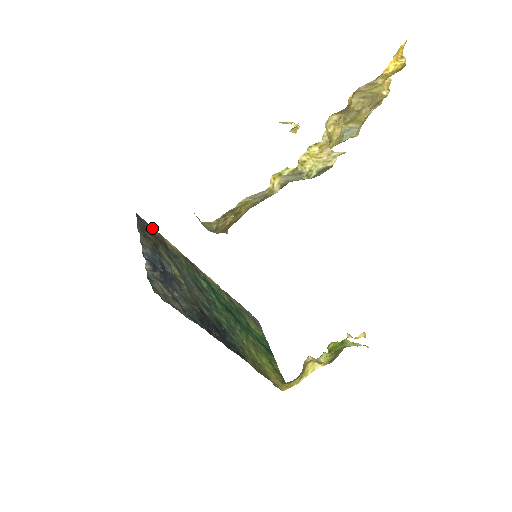
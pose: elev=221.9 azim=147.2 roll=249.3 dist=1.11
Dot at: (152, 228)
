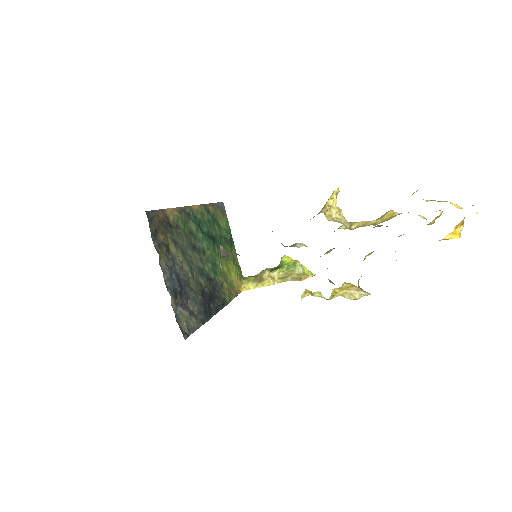
Dot at: (158, 212)
